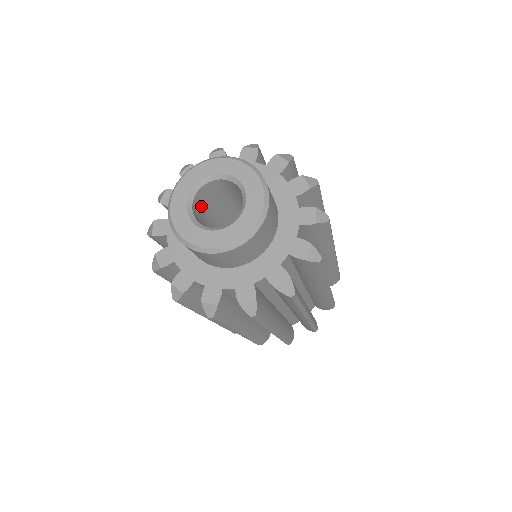
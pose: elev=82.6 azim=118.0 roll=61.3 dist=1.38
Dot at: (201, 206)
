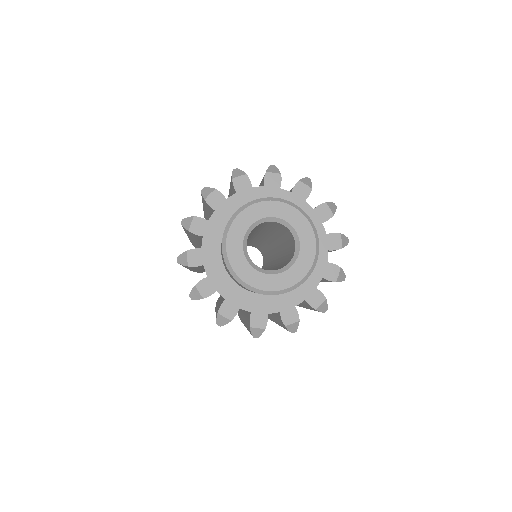
Dot at: occluded
